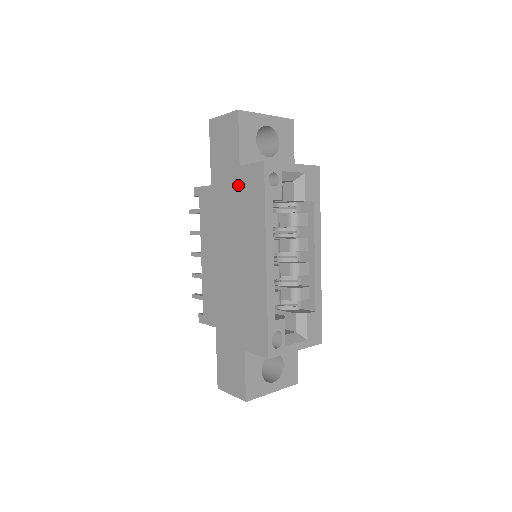
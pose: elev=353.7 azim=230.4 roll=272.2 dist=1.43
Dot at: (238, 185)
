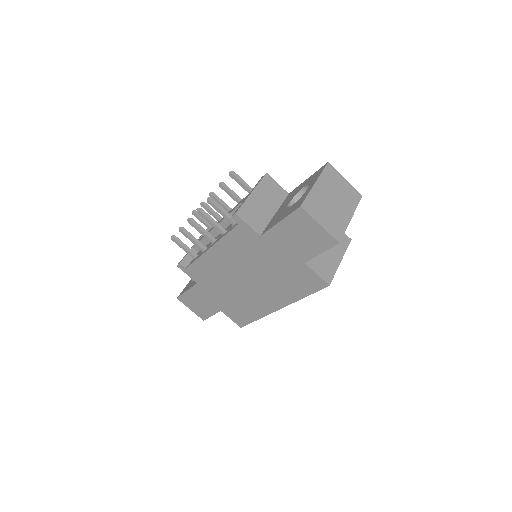
Dot at: (292, 268)
